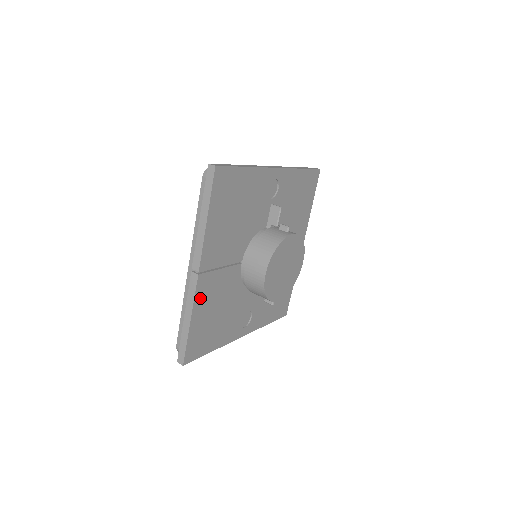
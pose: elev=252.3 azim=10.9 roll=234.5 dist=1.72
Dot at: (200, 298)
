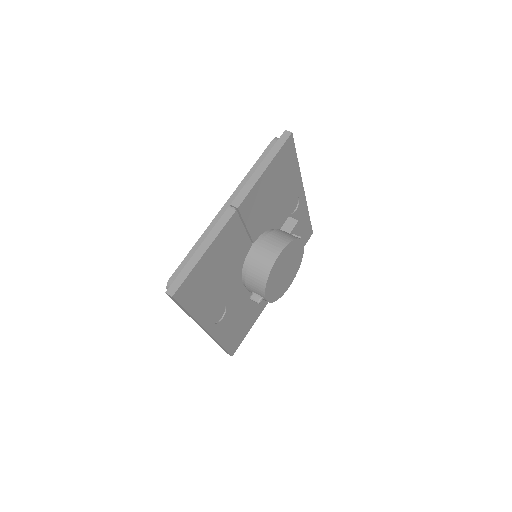
Dot at: (222, 237)
